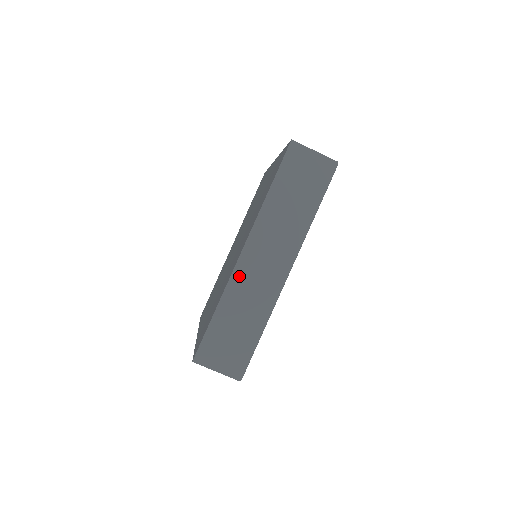
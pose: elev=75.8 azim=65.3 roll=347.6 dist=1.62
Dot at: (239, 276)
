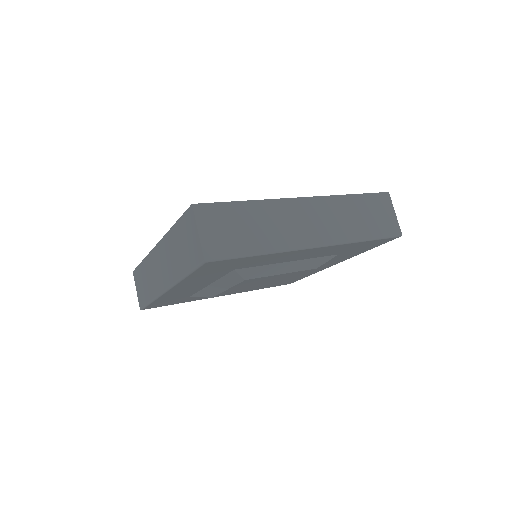
Dot at: (286, 206)
